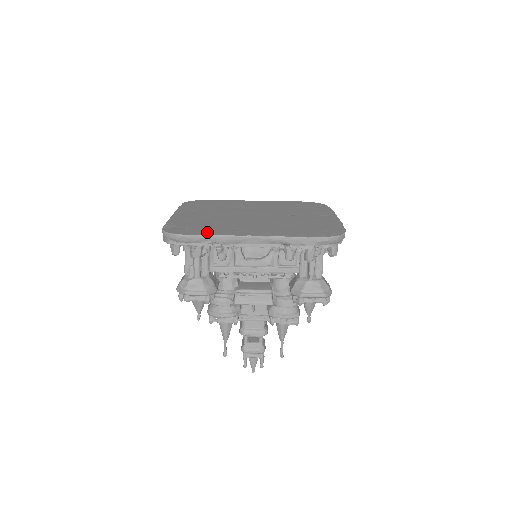
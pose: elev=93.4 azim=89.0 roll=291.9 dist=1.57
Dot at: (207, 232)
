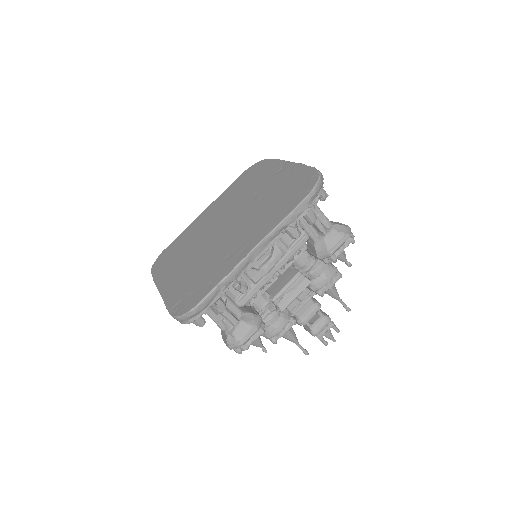
Dot at: (212, 282)
